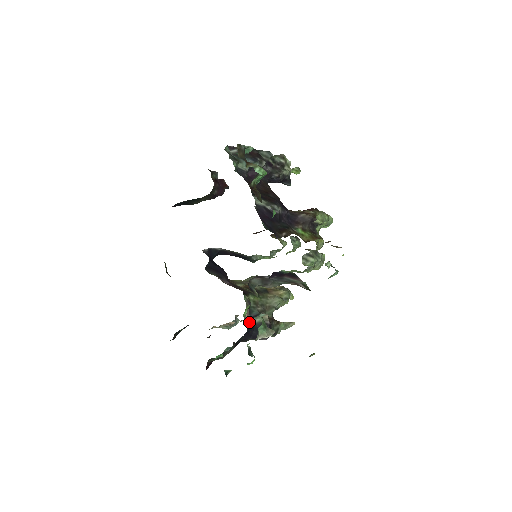
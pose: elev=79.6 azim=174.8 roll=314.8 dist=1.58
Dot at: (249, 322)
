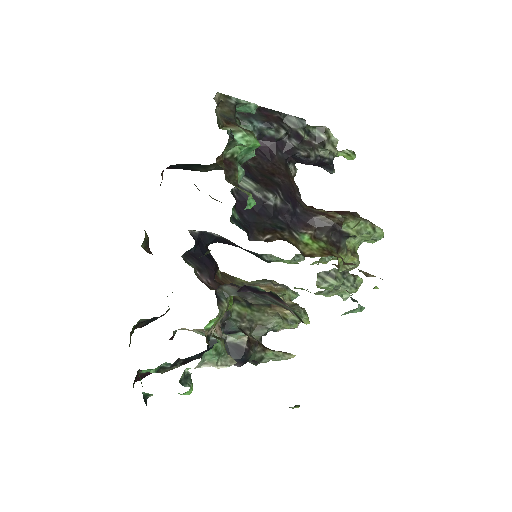
Dot at: (214, 338)
